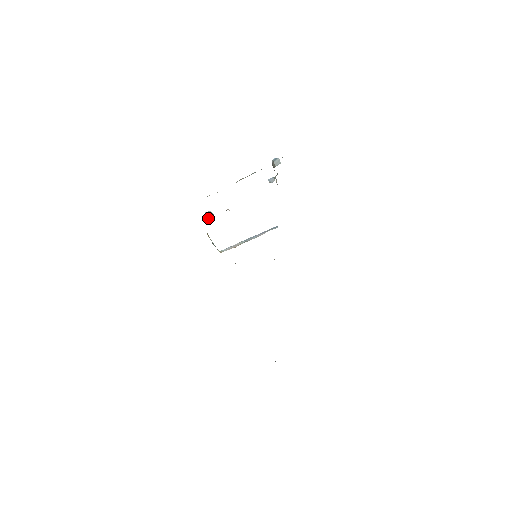
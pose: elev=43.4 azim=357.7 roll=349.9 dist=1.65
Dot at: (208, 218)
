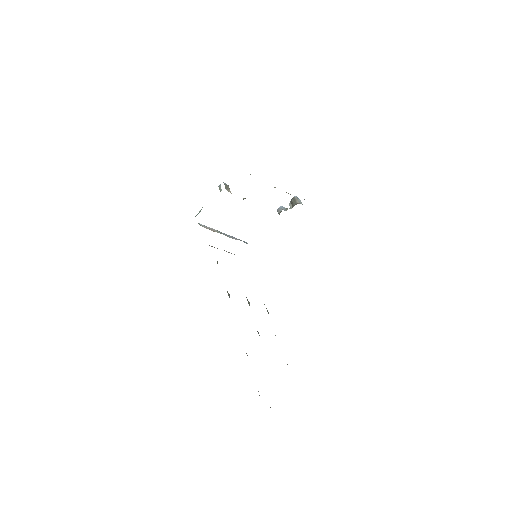
Dot at: (228, 190)
